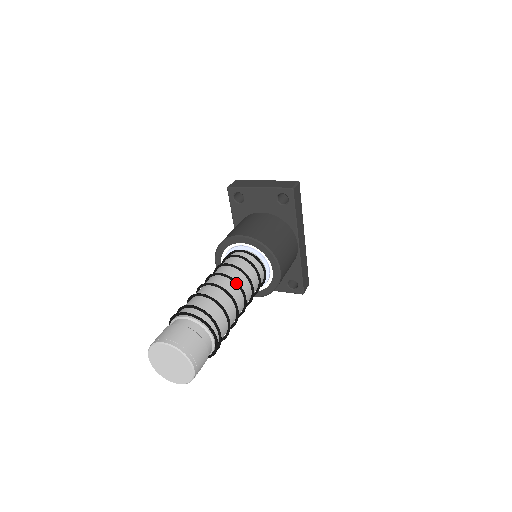
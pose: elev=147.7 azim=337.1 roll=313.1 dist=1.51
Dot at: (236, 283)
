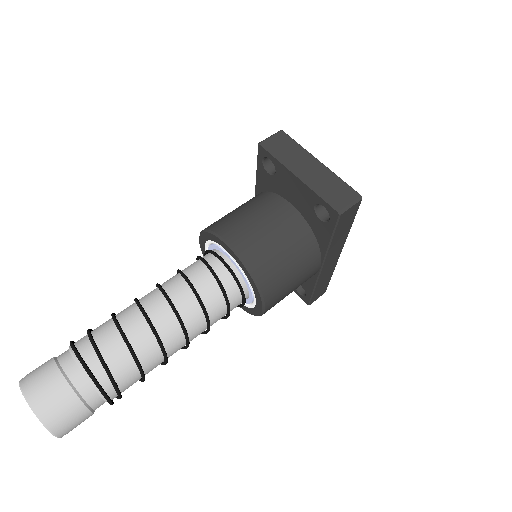
Dot at: (180, 324)
